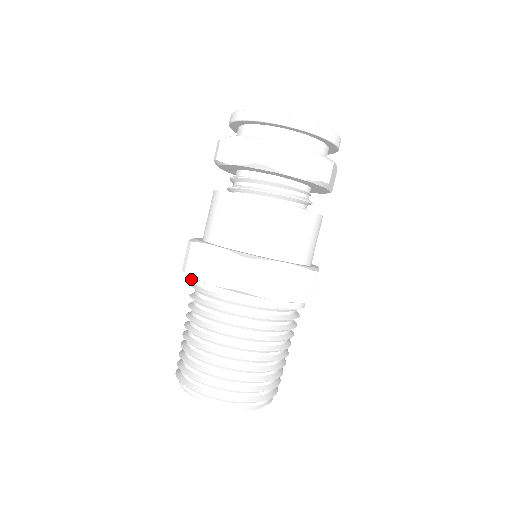
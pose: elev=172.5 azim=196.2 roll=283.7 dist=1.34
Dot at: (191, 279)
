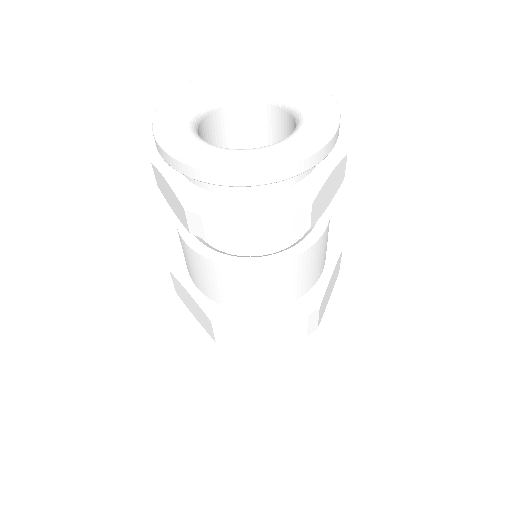
Dot at: occluded
